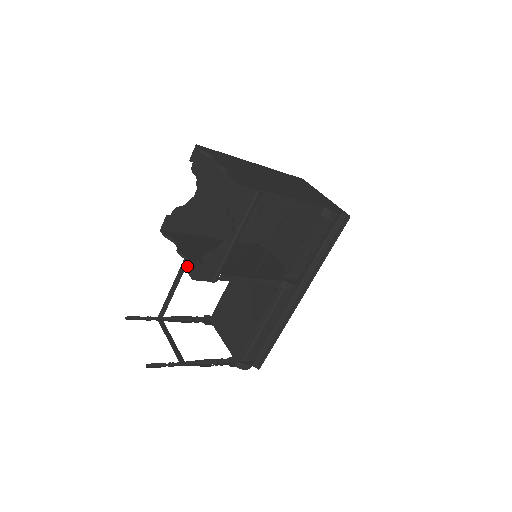
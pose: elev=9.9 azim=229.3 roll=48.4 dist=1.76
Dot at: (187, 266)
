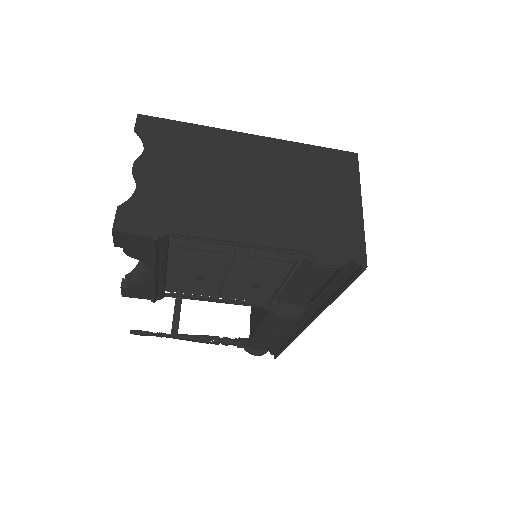
Dot at: occluded
